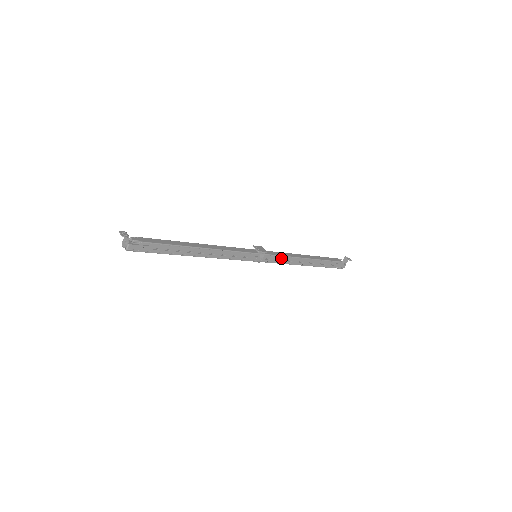
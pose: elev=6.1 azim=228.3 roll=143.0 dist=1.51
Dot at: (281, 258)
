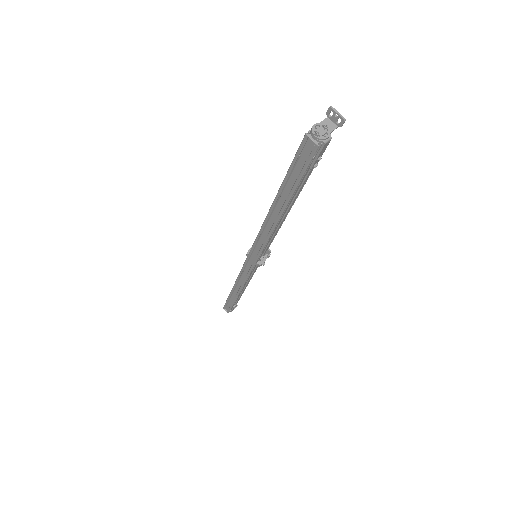
Dot at: (253, 272)
